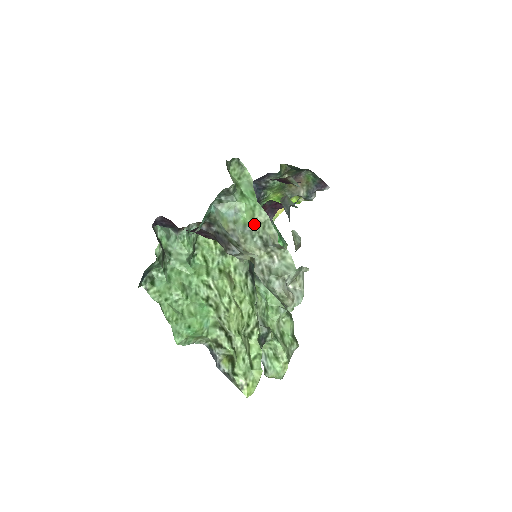
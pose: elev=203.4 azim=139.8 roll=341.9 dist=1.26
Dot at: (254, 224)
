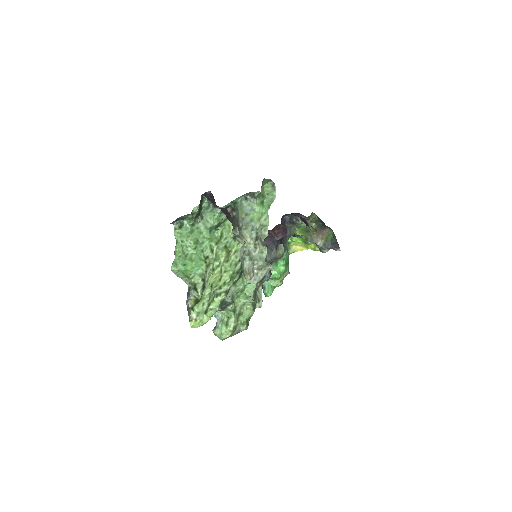
Dot at: (258, 223)
